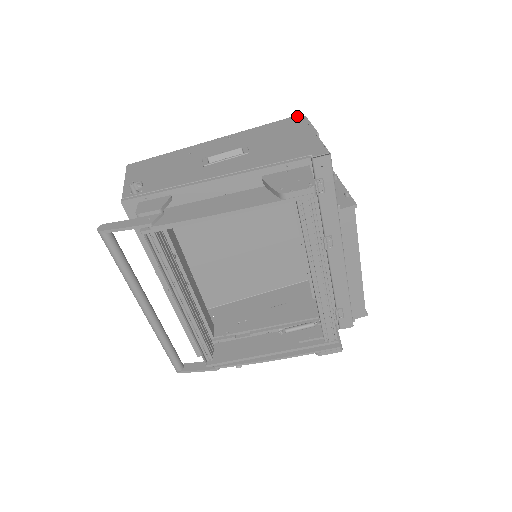
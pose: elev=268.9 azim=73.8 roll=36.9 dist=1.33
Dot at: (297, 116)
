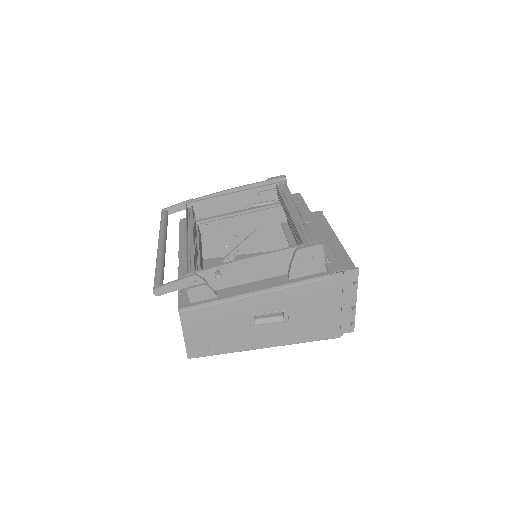
Dot at: occluded
